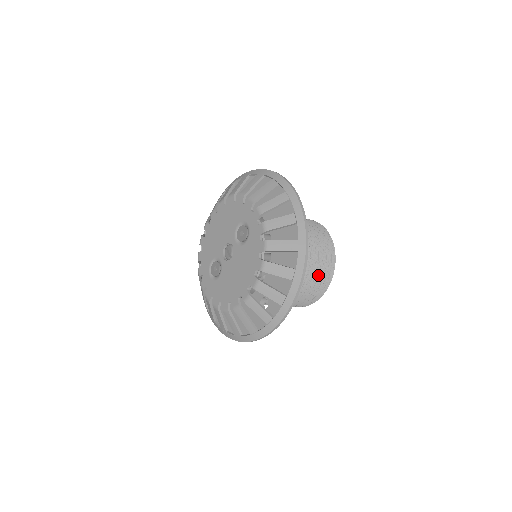
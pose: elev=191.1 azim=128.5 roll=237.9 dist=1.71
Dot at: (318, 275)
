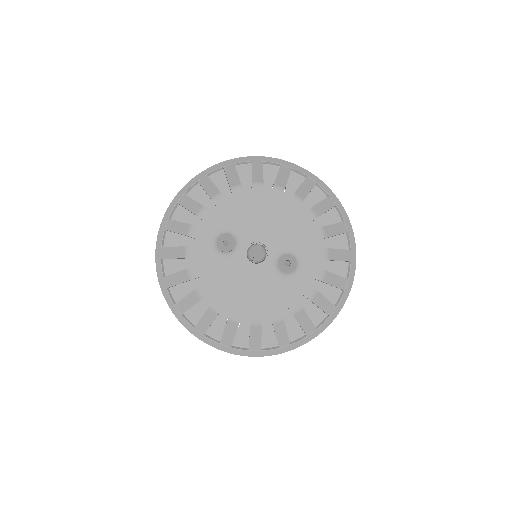
Dot at: occluded
